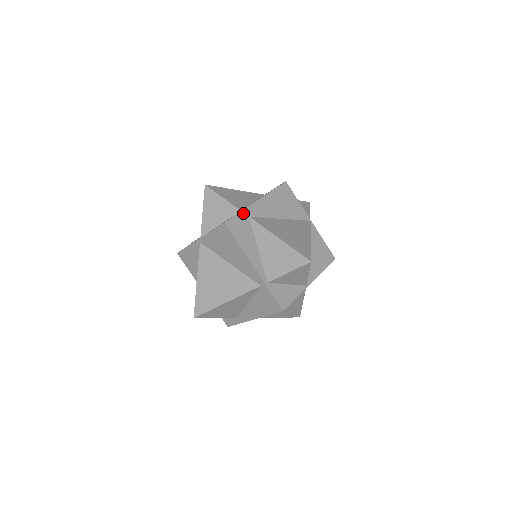
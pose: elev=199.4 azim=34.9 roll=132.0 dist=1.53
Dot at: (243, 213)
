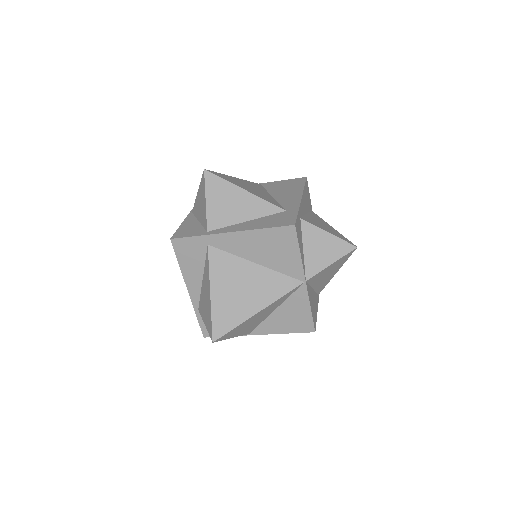
Dot at: (201, 238)
